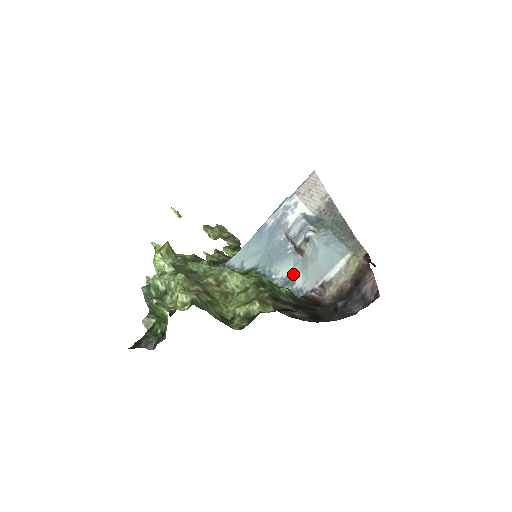
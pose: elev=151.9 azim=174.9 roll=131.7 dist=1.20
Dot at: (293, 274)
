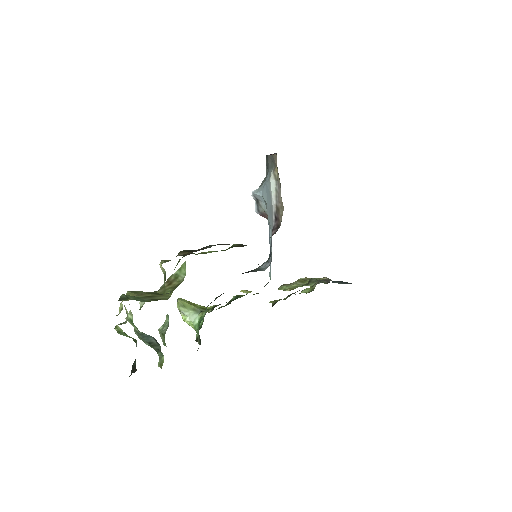
Dot at: occluded
